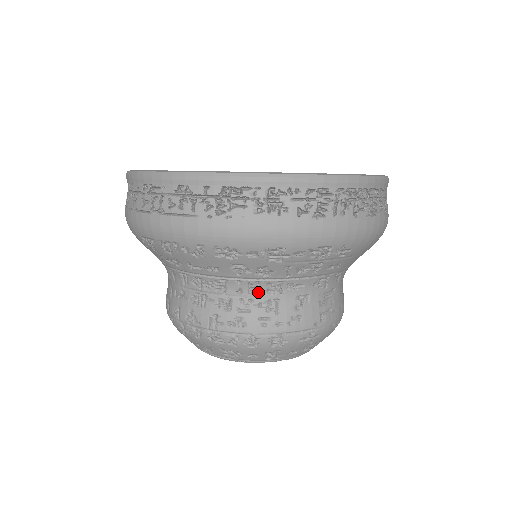
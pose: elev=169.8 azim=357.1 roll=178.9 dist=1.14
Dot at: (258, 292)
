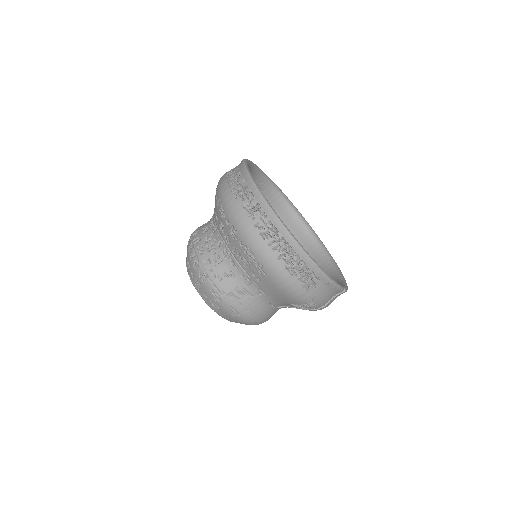
Dot at: (220, 248)
